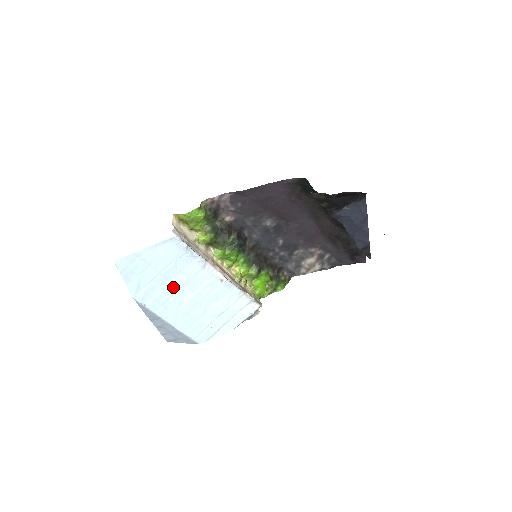
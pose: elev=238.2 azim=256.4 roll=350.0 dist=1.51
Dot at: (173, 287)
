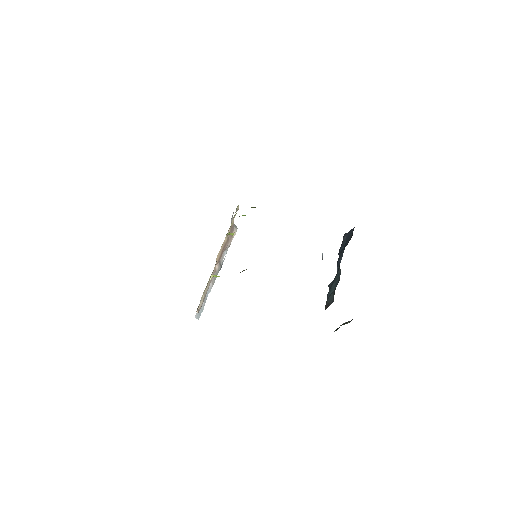
Dot at: occluded
